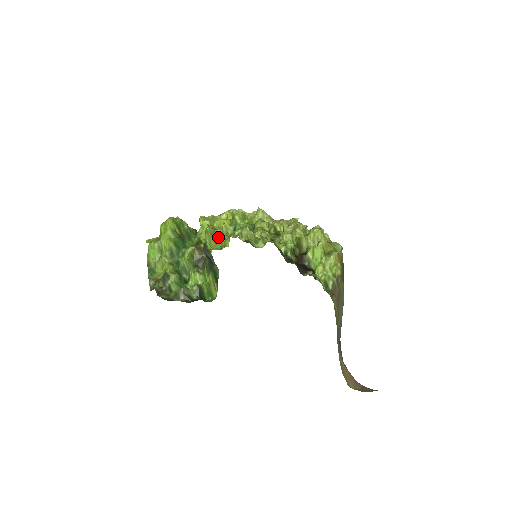
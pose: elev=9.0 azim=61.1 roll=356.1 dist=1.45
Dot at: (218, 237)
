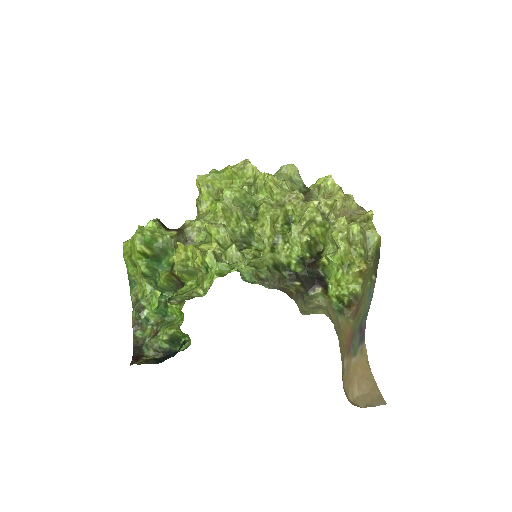
Dot at: (191, 272)
